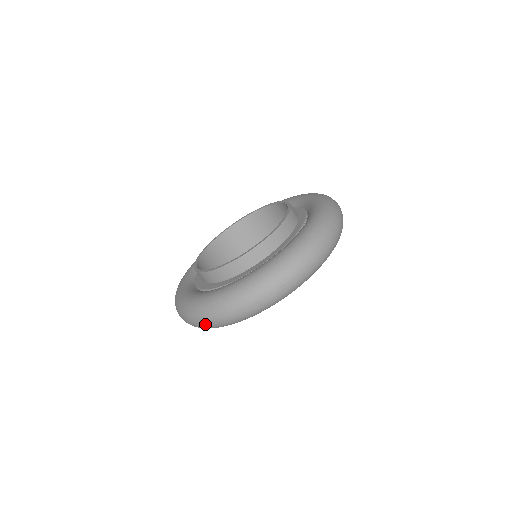
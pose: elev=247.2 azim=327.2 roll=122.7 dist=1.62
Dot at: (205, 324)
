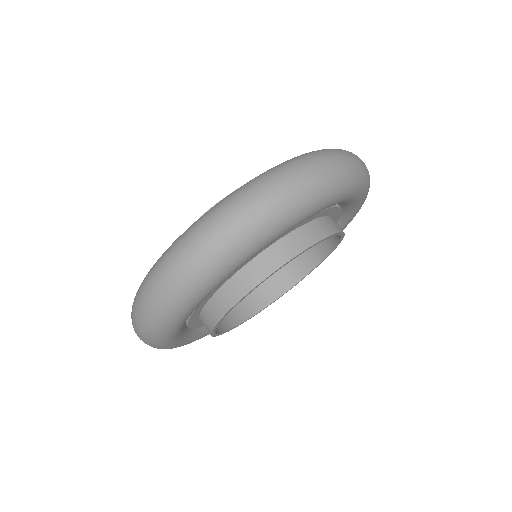
Dot at: (150, 306)
